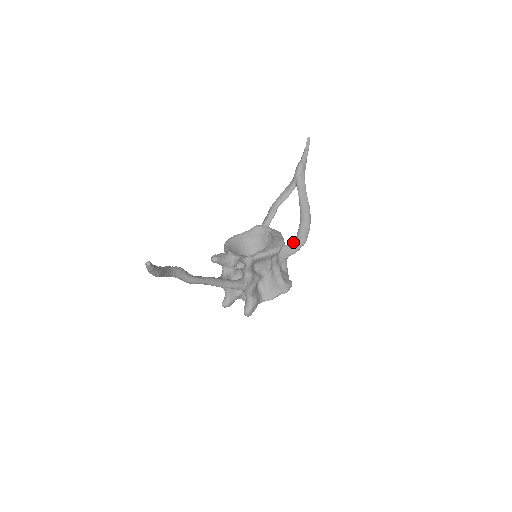
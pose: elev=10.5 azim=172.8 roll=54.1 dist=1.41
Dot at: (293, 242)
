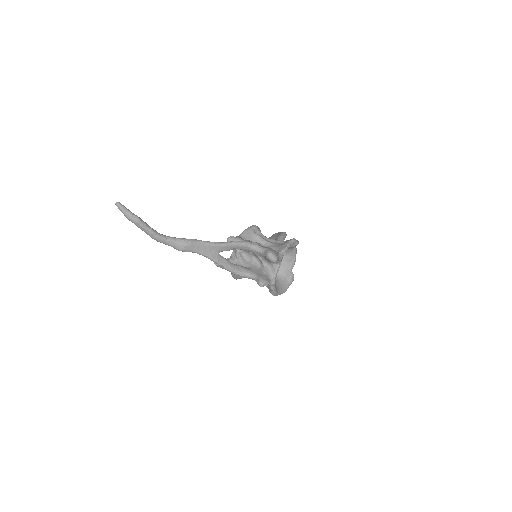
Dot at: occluded
